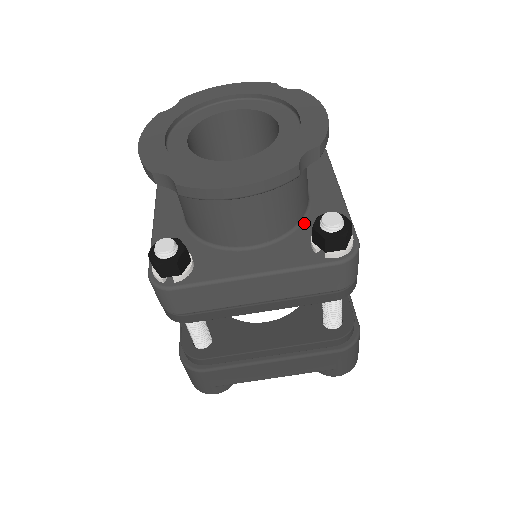
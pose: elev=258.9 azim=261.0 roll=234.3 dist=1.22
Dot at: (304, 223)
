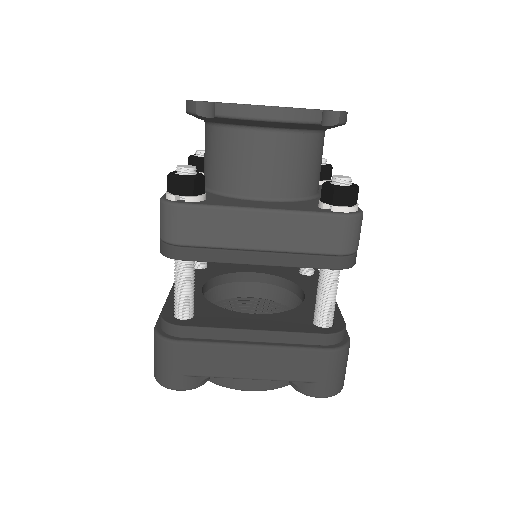
Dot at: (313, 199)
